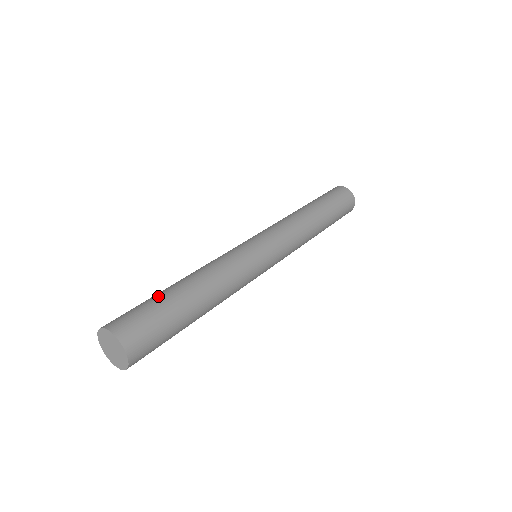
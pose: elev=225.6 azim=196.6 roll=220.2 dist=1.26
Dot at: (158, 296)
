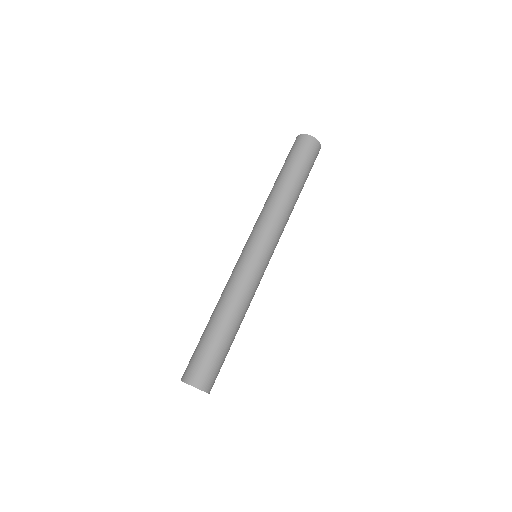
Dot at: (200, 339)
